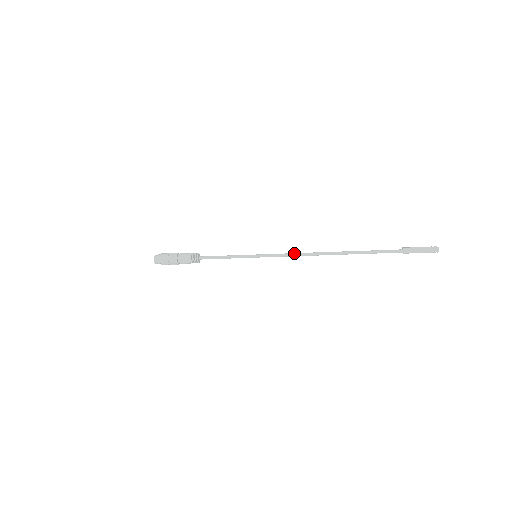
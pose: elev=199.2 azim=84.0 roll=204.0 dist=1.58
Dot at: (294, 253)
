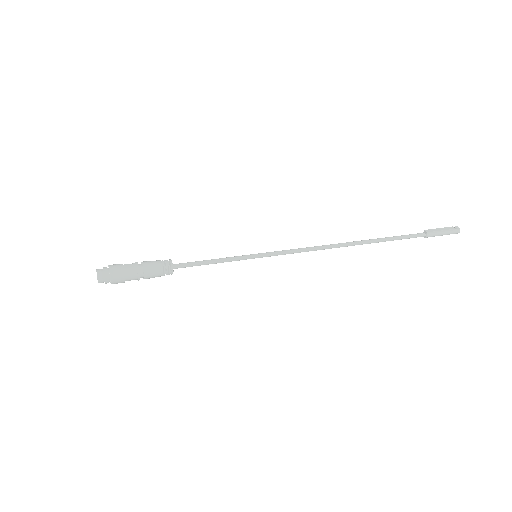
Dot at: (307, 248)
